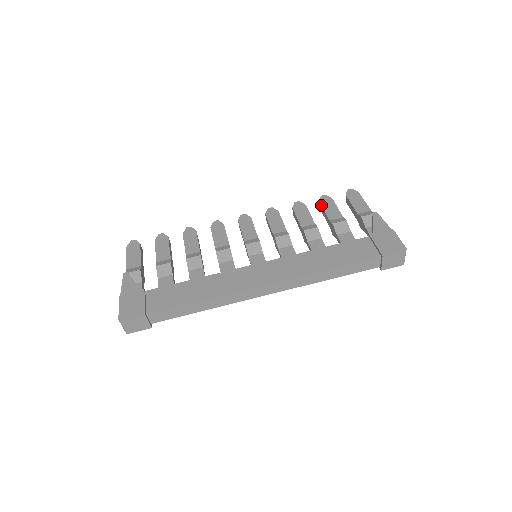
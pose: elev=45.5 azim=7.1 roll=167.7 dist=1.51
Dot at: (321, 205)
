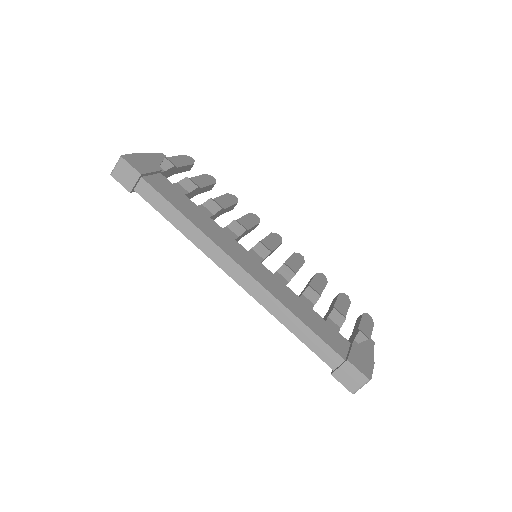
Dot at: (338, 295)
